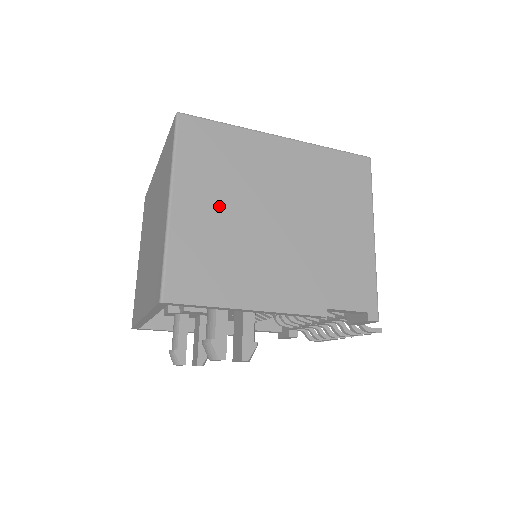
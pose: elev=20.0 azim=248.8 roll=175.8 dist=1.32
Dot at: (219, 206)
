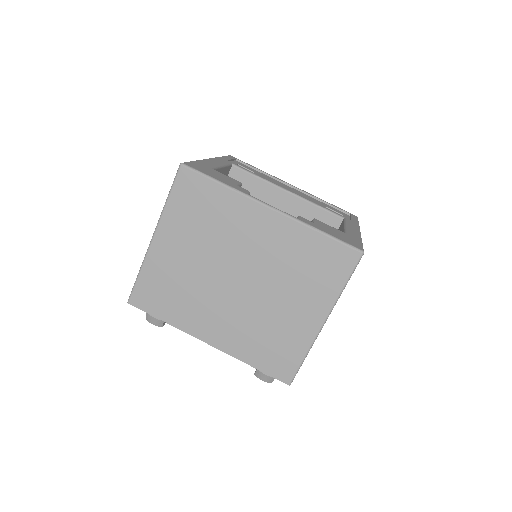
Dot at: occluded
